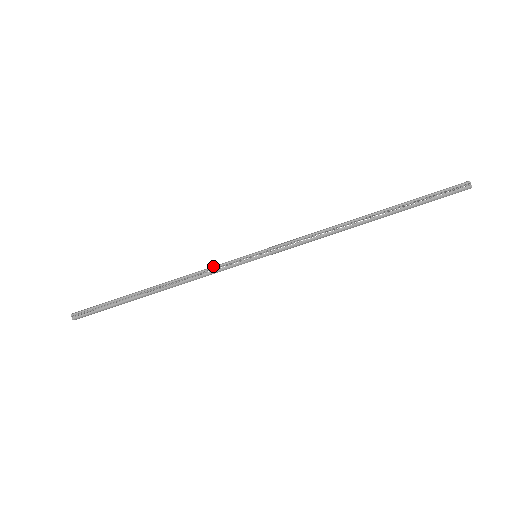
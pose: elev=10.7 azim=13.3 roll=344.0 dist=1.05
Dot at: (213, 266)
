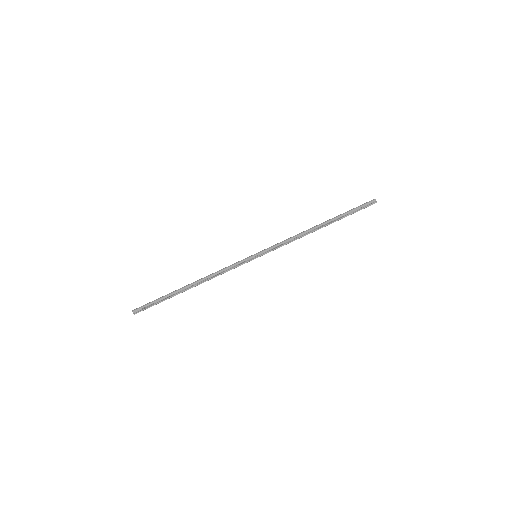
Dot at: (230, 267)
